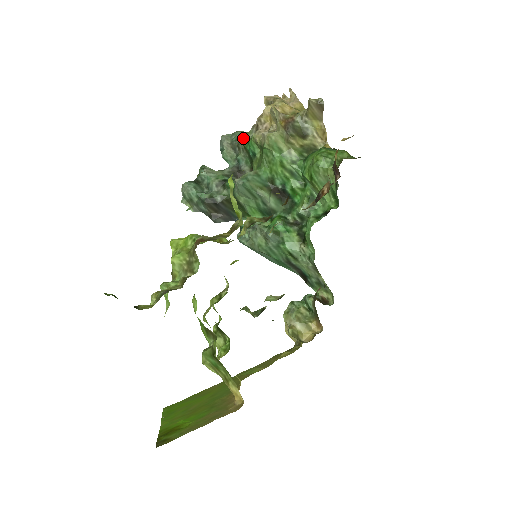
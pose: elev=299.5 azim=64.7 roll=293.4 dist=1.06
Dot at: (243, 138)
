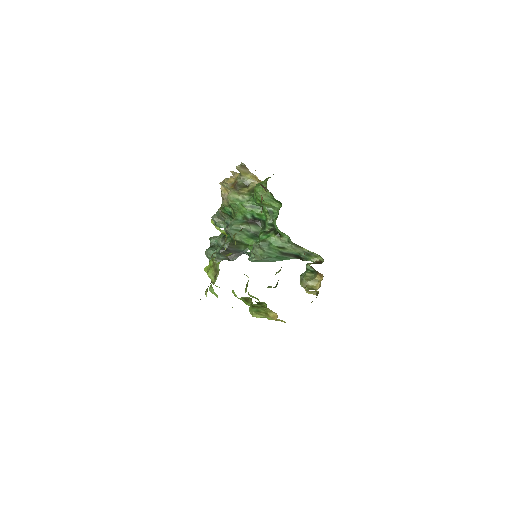
Dot at: (220, 209)
